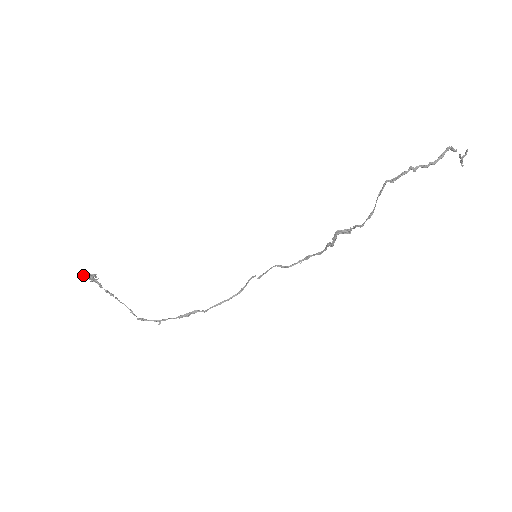
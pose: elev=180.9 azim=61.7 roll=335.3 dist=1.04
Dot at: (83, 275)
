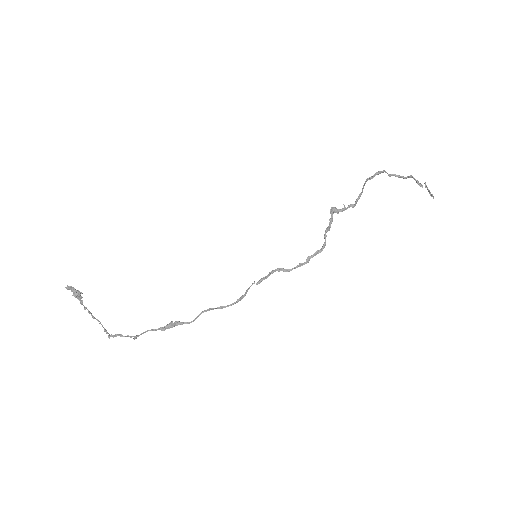
Dot at: (69, 286)
